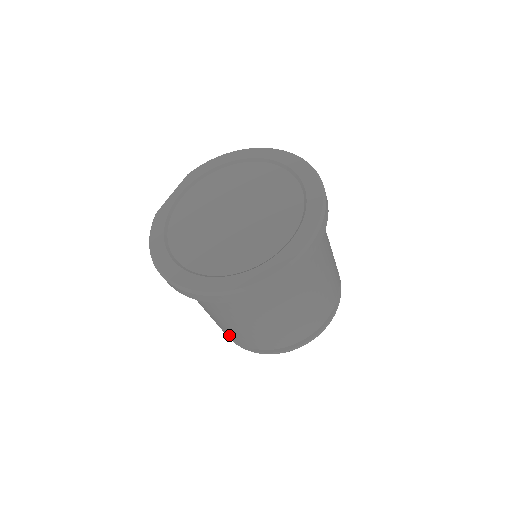
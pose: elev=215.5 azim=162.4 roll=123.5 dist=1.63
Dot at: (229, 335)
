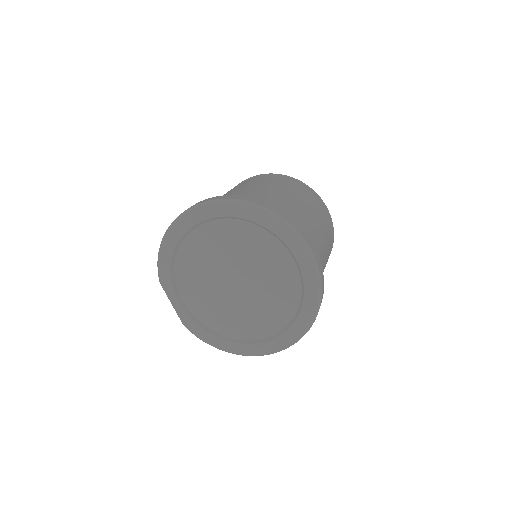
Dot at: occluded
